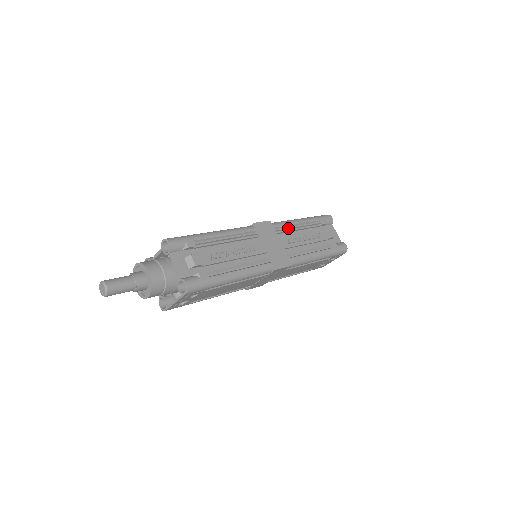
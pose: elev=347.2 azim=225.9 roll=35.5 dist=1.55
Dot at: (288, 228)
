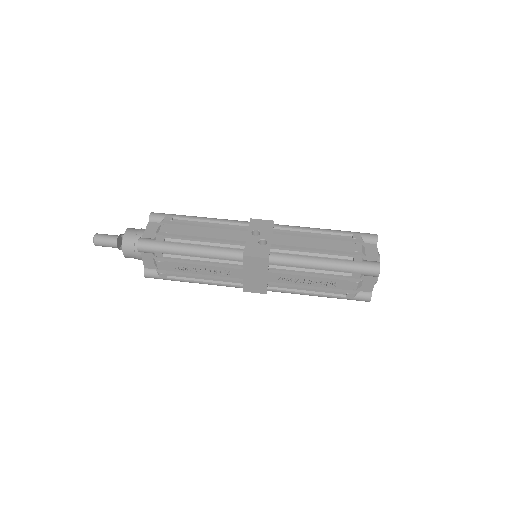
Dot at: (293, 267)
